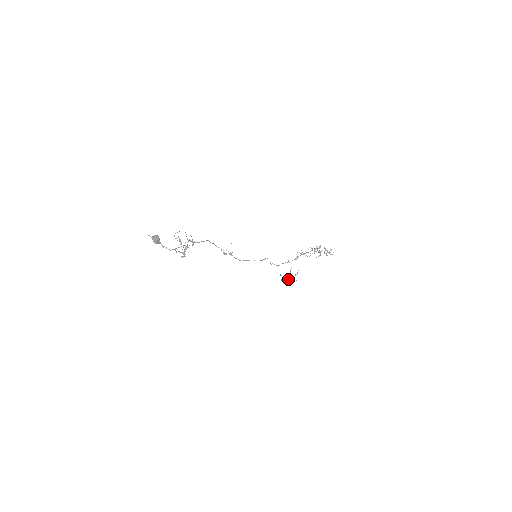
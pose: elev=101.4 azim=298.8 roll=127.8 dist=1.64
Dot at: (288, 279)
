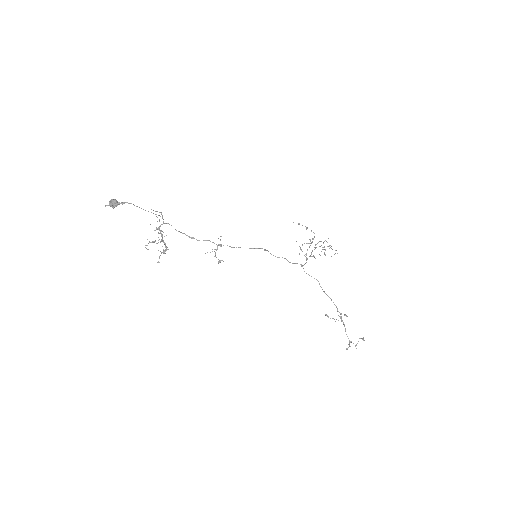
Dot at: occluded
